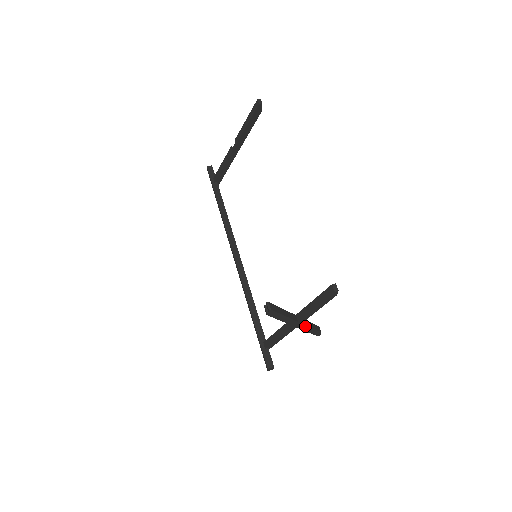
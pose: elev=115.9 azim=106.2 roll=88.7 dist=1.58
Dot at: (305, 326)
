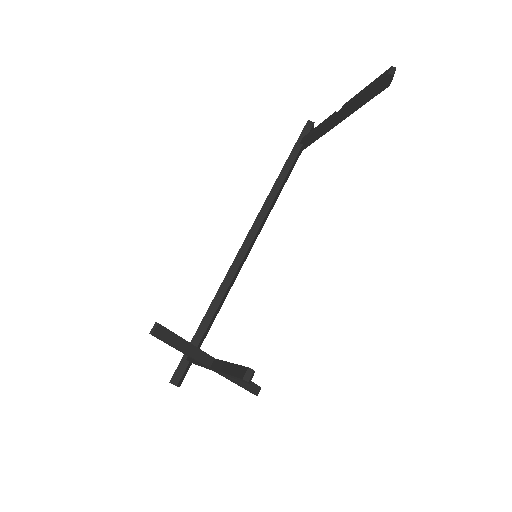
Dot at: (227, 377)
